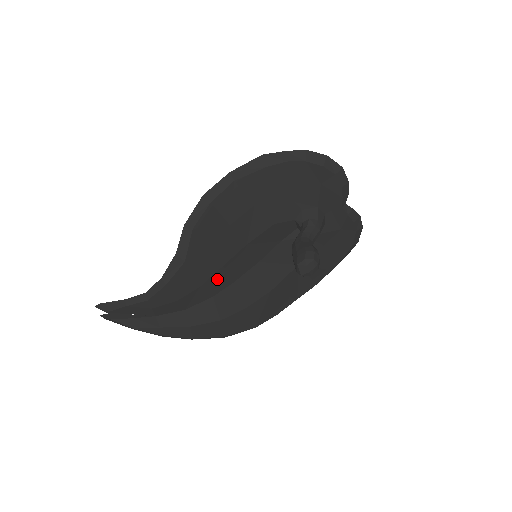
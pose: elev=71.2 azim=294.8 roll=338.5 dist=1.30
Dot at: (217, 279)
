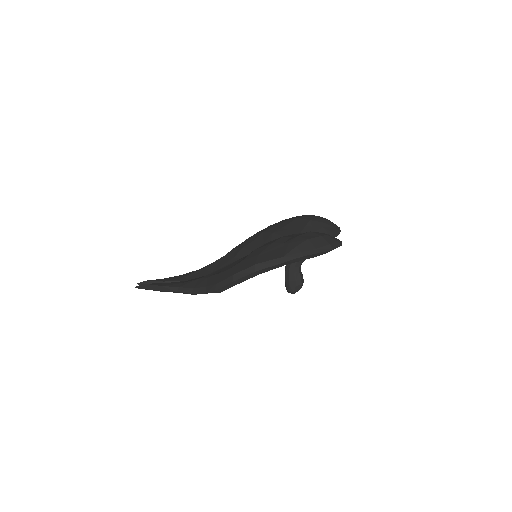
Dot at: occluded
